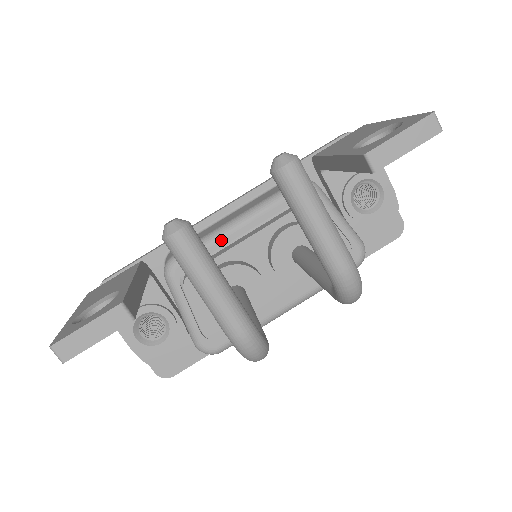
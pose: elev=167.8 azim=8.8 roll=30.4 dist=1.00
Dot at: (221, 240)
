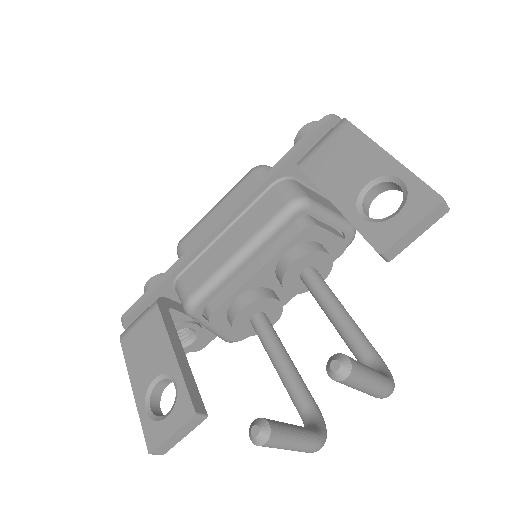
Dot at: (231, 276)
